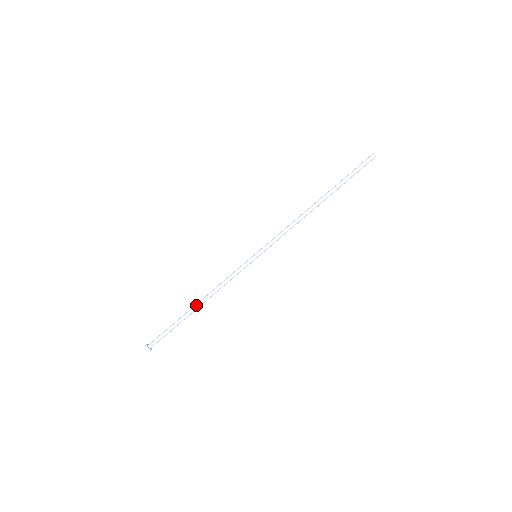
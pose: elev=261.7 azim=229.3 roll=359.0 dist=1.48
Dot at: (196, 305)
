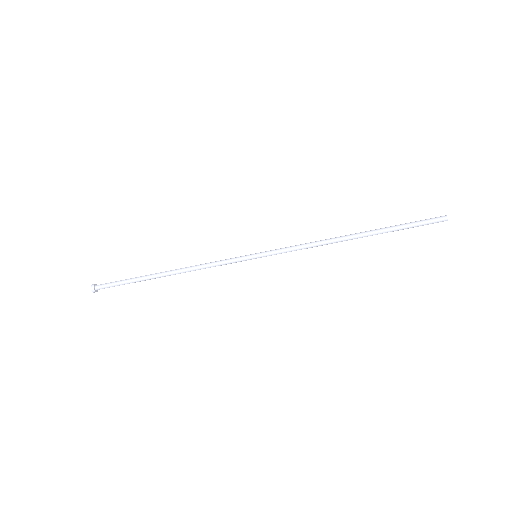
Dot at: (166, 273)
